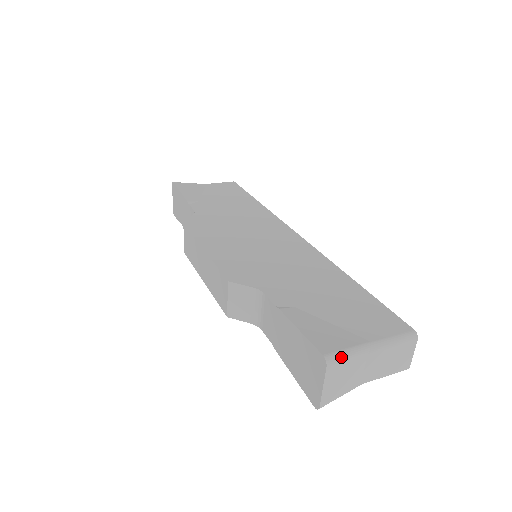
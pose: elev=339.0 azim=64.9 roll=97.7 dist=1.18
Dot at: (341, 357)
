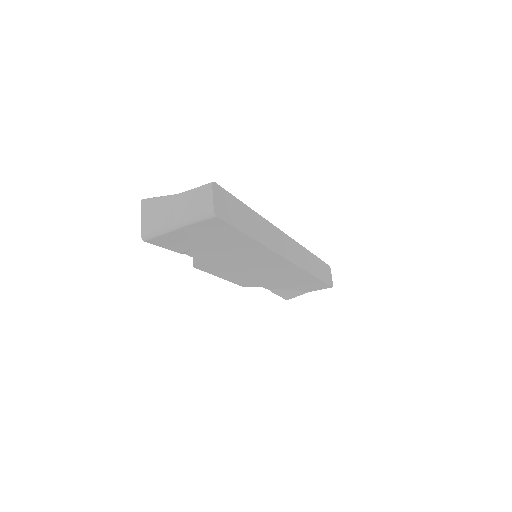
Dot at: (153, 198)
